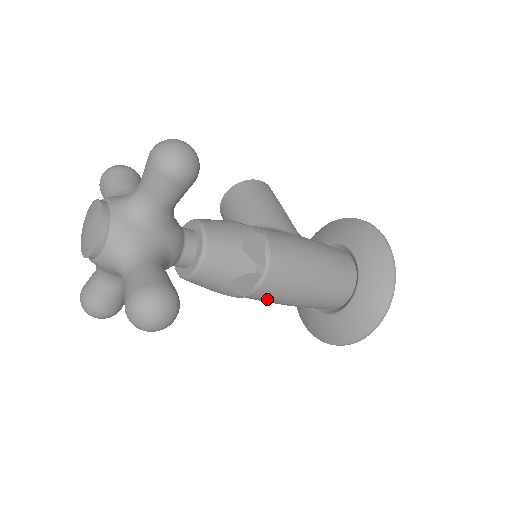
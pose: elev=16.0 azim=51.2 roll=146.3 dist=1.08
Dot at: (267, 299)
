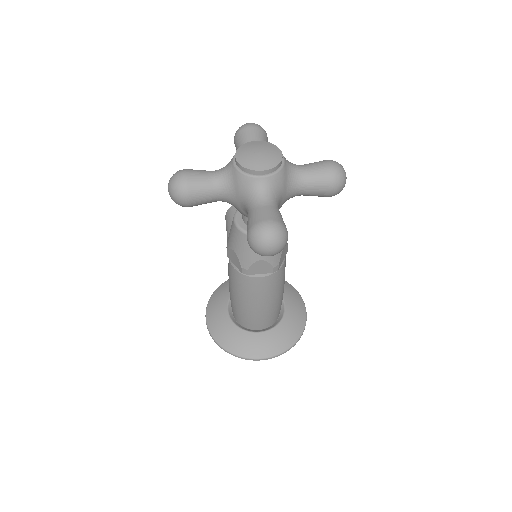
Dot at: (247, 287)
